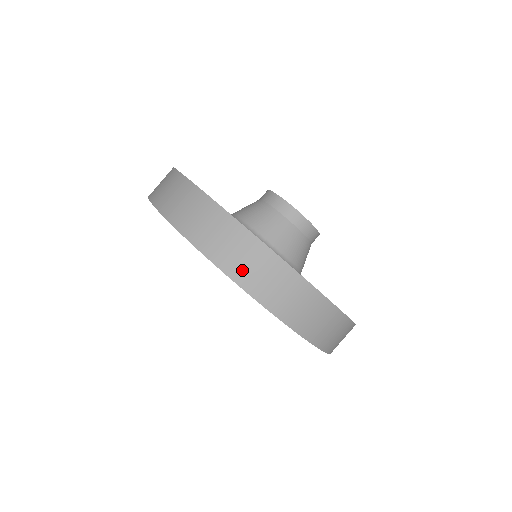
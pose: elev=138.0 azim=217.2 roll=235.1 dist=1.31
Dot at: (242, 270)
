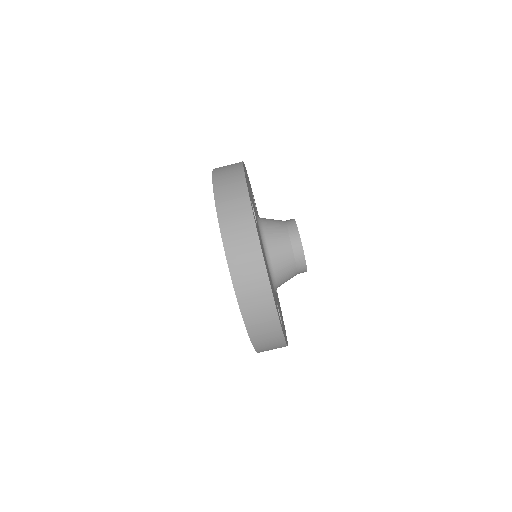
Dot at: (239, 267)
